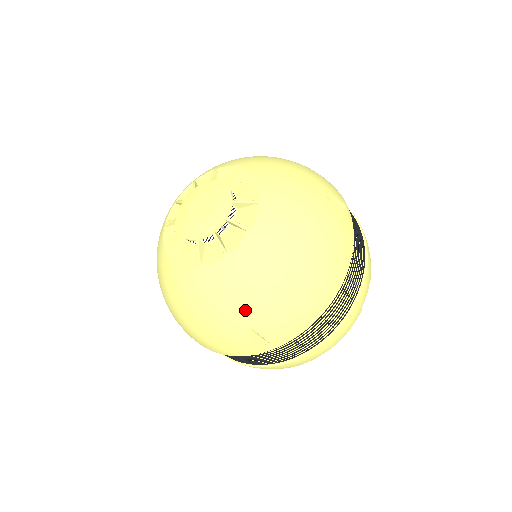
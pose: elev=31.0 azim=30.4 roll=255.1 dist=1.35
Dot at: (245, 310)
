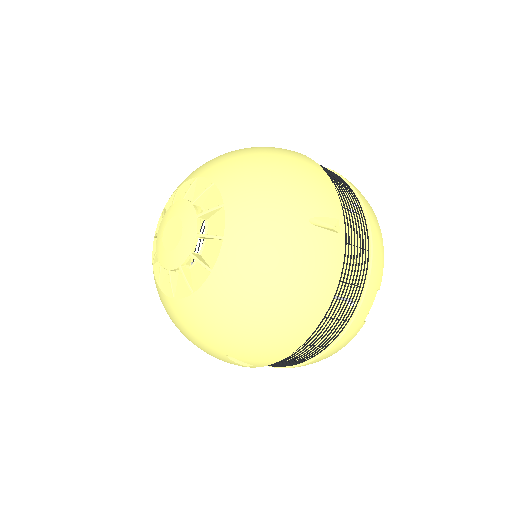
Dot at: (218, 342)
